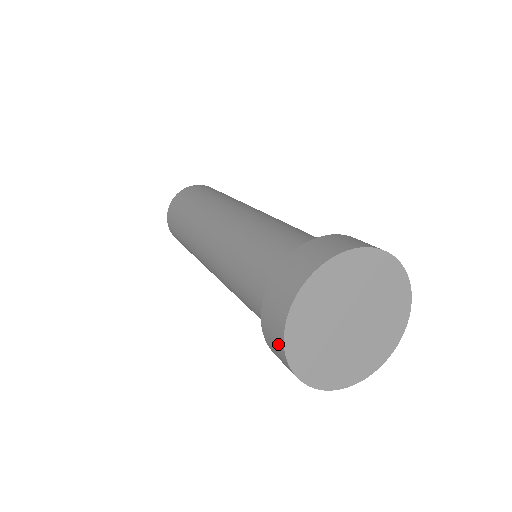
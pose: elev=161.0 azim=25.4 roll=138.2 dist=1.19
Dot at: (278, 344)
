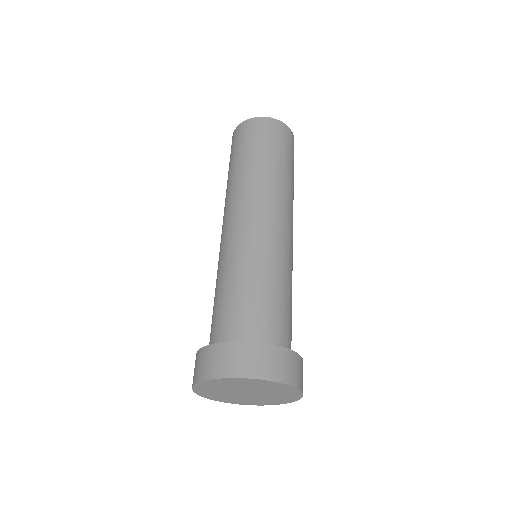
Dot at: (201, 373)
